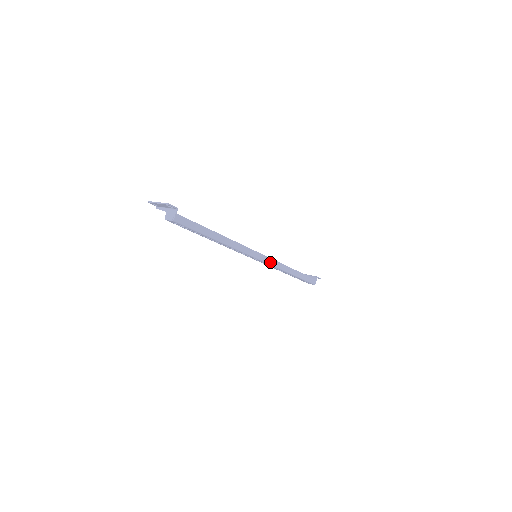
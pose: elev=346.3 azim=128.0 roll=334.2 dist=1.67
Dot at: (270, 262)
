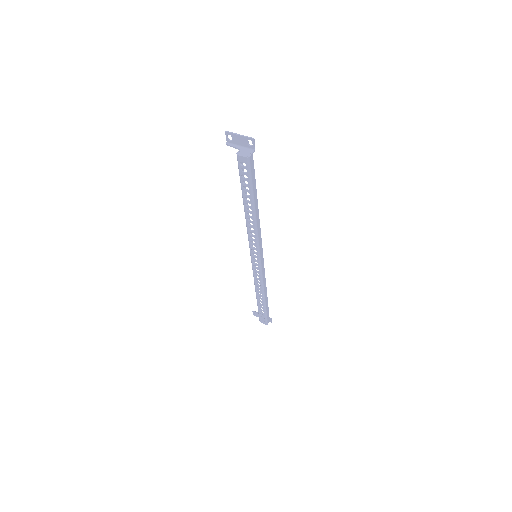
Dot at: (262, 270)
